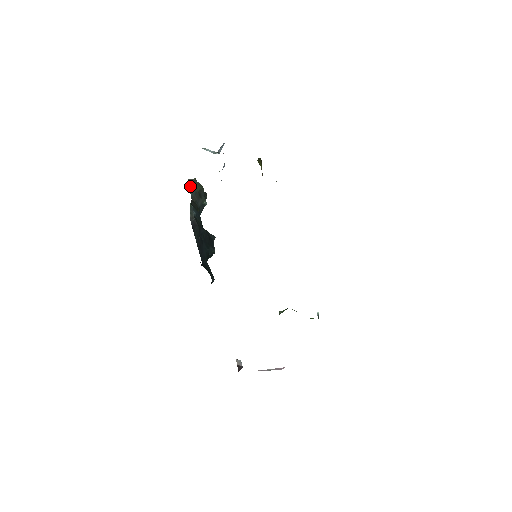
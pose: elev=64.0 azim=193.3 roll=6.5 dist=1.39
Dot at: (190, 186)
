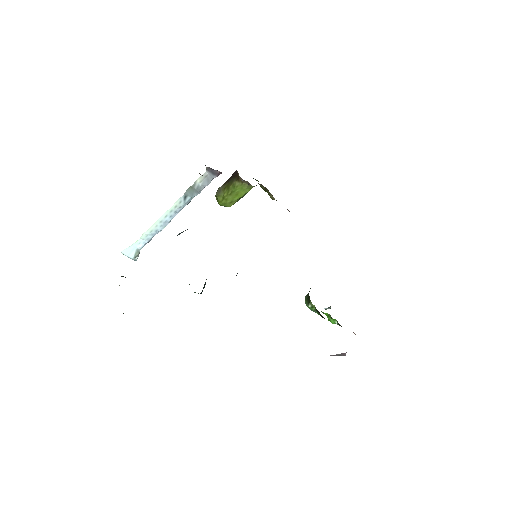
Dot at: occluded
